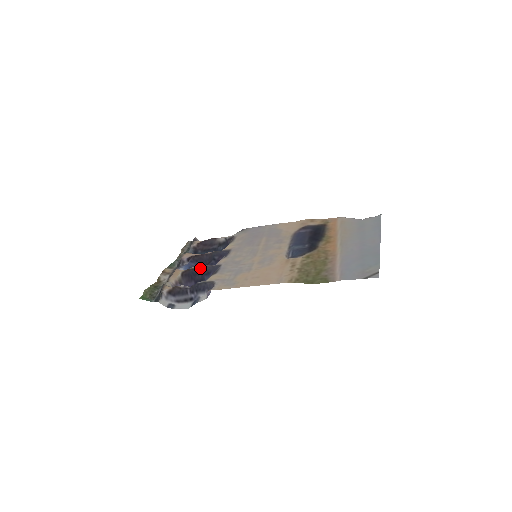
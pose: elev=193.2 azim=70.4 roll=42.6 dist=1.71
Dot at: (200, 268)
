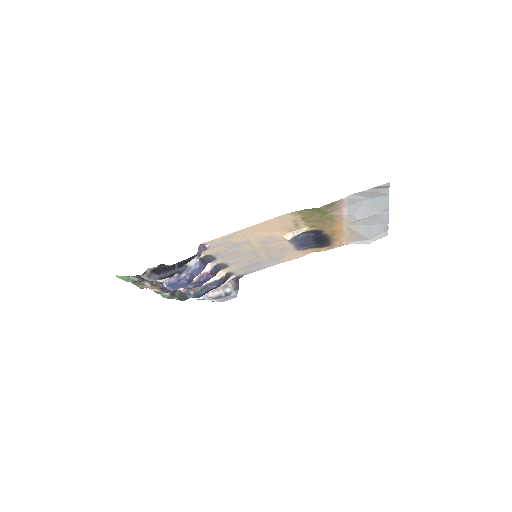
Dot at: occluded
